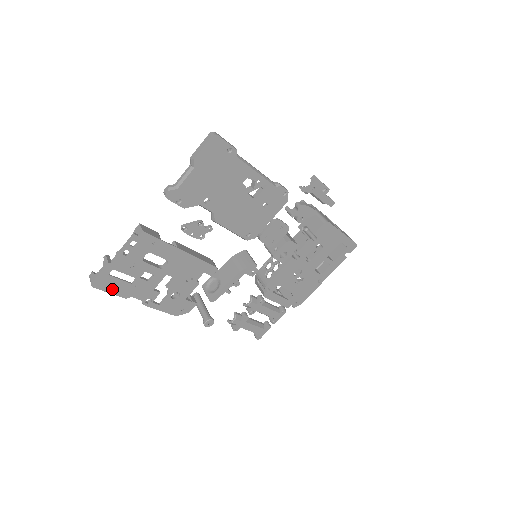
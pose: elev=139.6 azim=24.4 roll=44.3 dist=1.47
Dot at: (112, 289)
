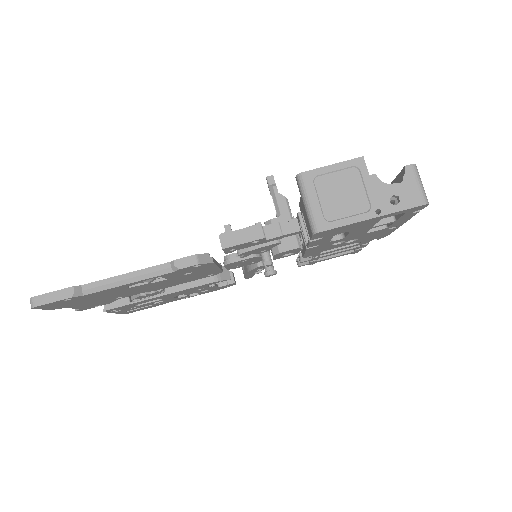
Dot at: (144, 308)
